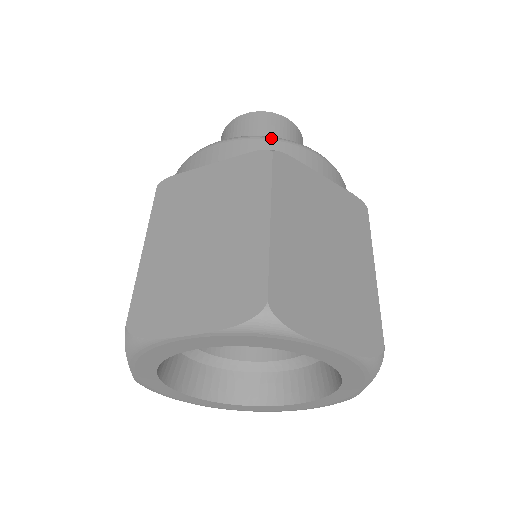
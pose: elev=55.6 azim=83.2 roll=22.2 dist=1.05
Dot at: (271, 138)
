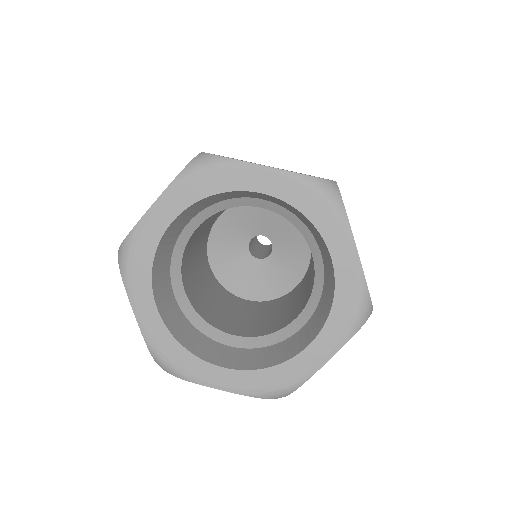
Dot at: occluded
